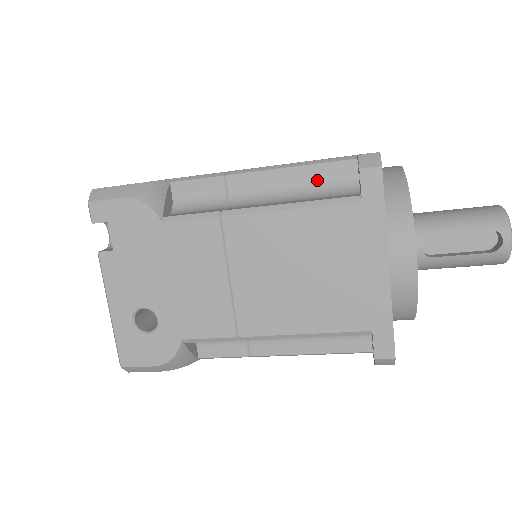
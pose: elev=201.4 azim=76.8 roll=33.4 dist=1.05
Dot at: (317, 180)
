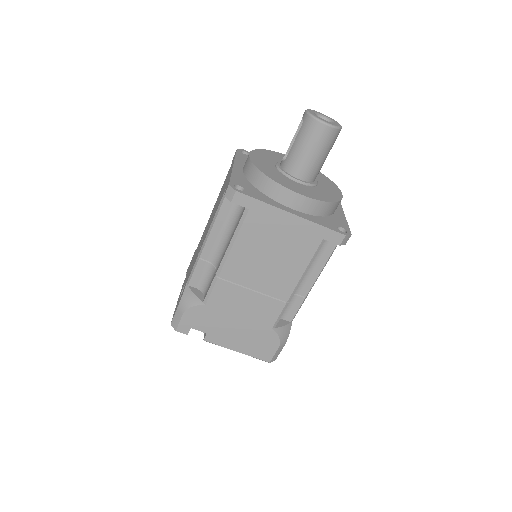
Dot at: occluded
